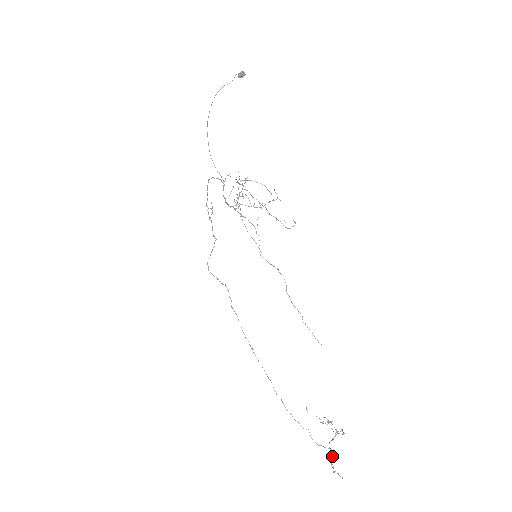
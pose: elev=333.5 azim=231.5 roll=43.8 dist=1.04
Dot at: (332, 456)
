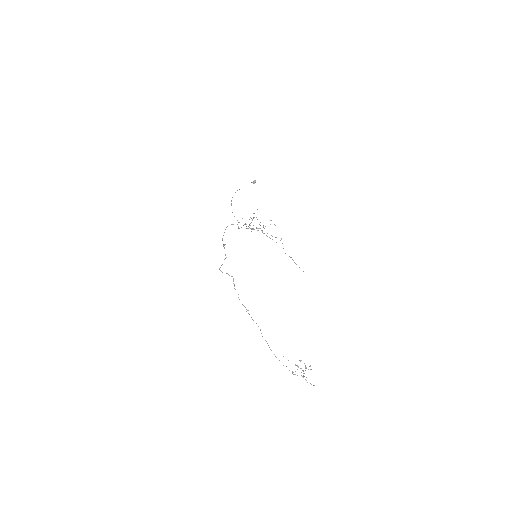
Dot at: occluded
